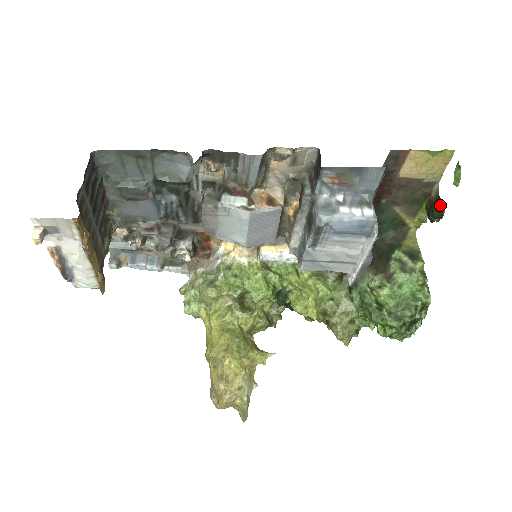
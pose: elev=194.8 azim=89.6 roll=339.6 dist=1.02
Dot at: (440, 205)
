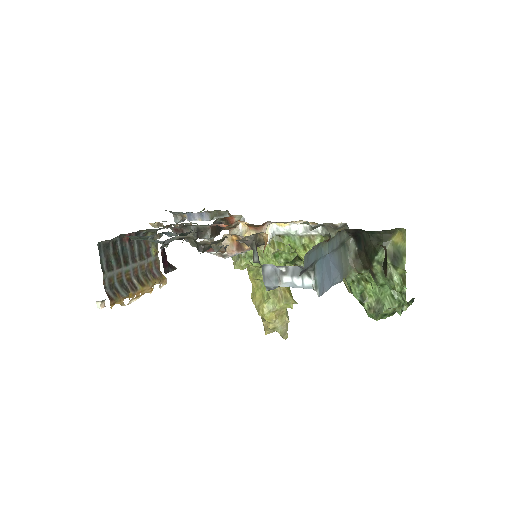
Dot at: (384, 269)
